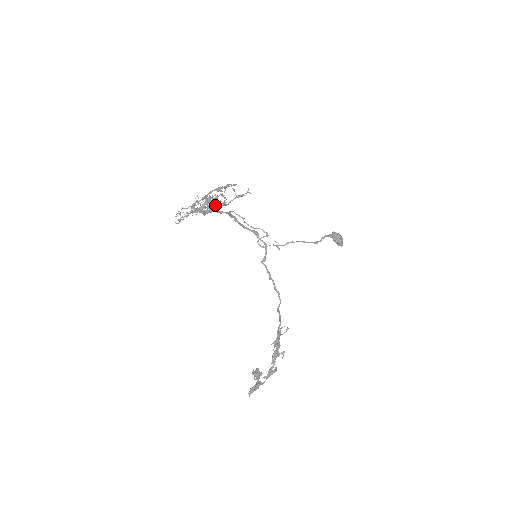
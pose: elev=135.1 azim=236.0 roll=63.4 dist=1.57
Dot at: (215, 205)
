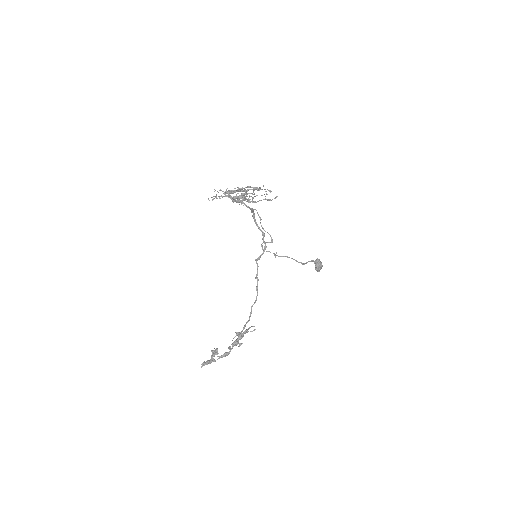
Dot at: (247, 200)
